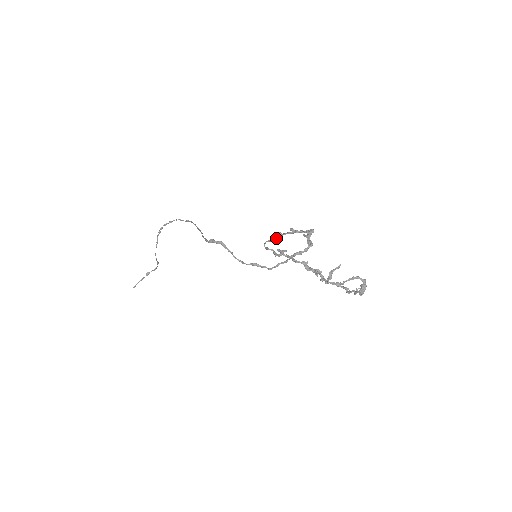
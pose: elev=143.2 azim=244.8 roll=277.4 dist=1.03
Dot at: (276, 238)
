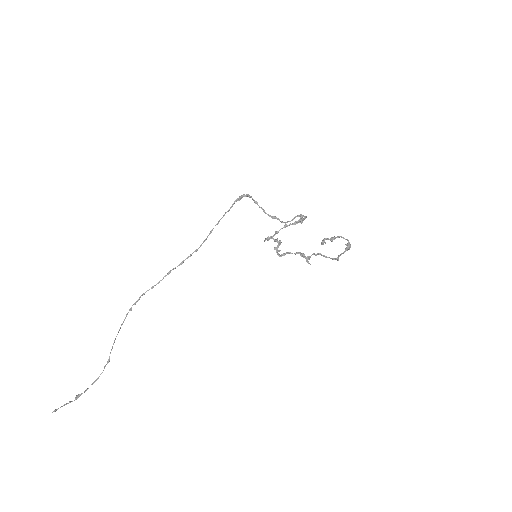
Dot at: (274, 235)
